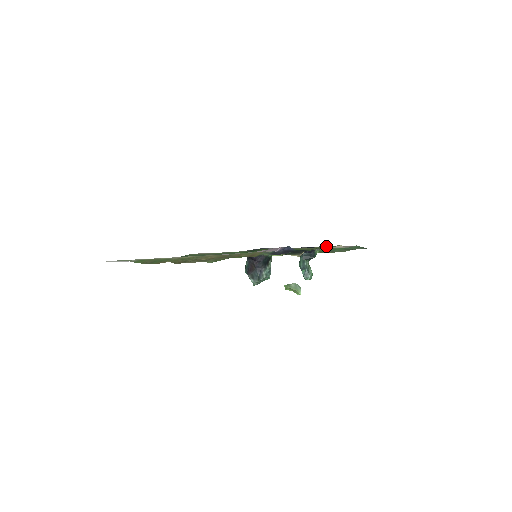
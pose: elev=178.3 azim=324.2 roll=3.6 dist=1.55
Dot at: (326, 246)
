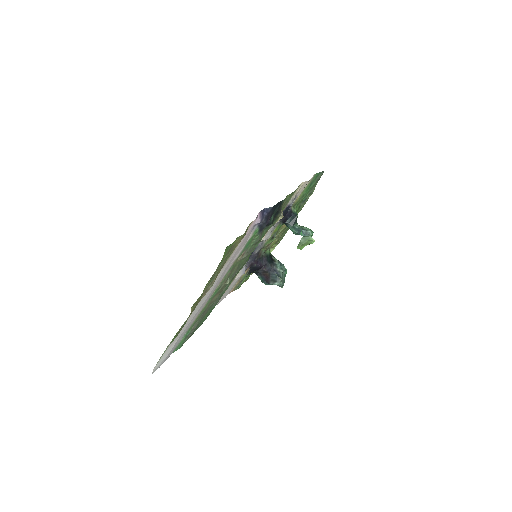
Dot at: (293, 193)
